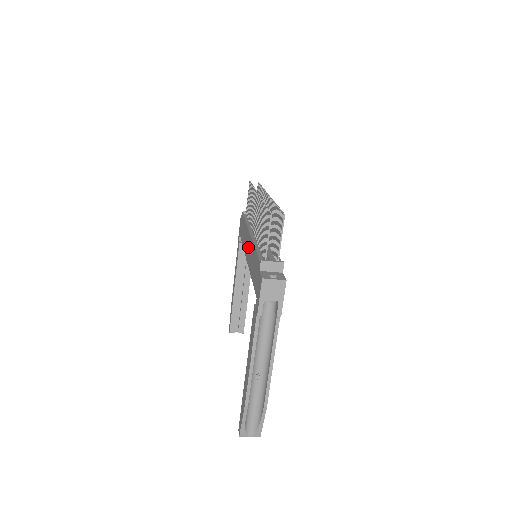
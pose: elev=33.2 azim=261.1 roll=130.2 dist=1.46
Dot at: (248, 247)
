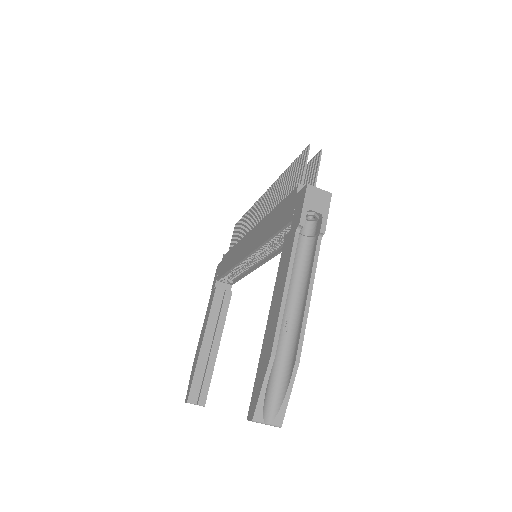
Dot at: (251, 240)
